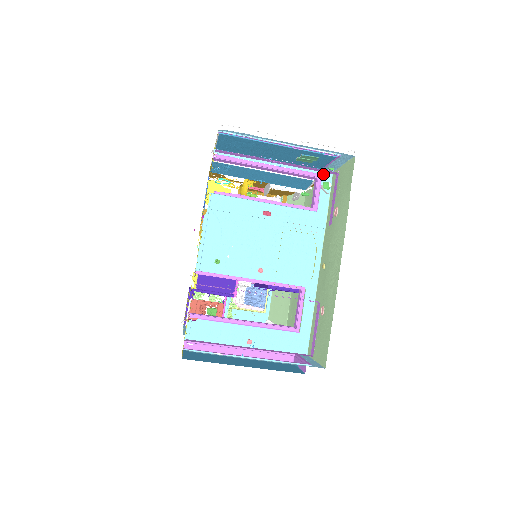
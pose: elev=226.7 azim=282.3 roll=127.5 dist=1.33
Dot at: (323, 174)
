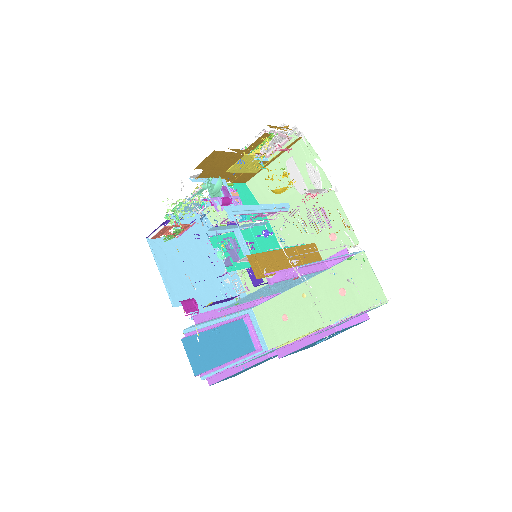
Dot at: (356, 253)
